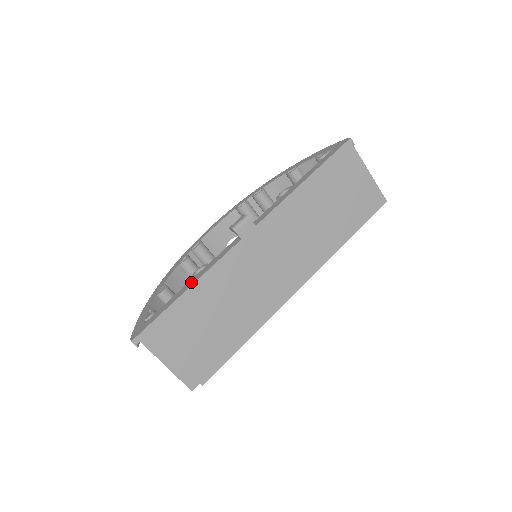
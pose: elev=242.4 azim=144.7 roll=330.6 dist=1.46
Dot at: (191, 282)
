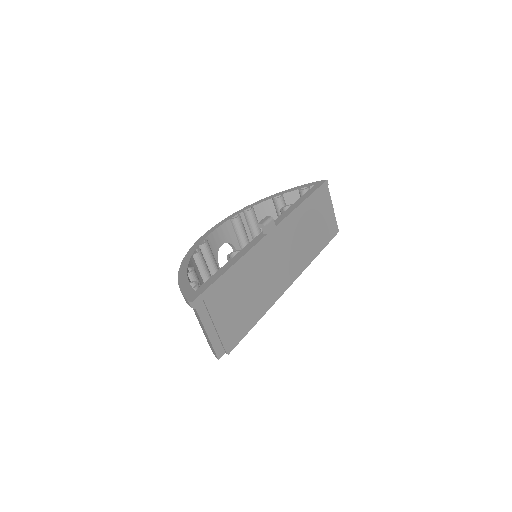
Dot at: (232, 261)
